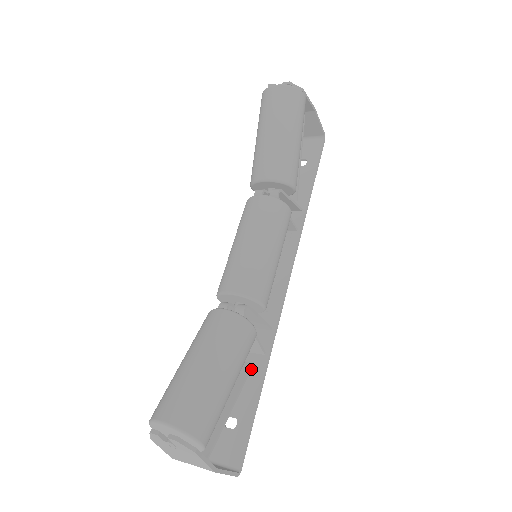
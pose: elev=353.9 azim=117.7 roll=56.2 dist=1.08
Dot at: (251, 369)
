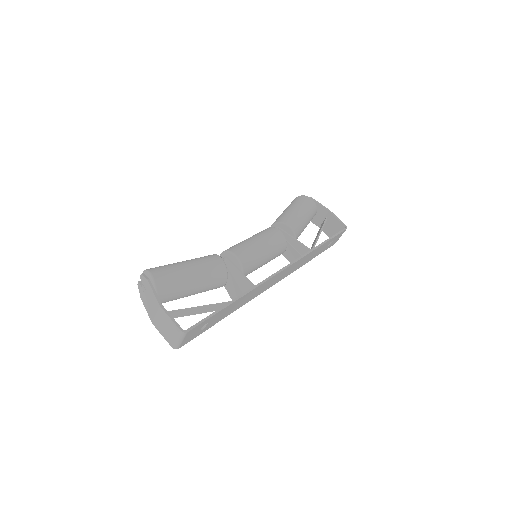
Dot at: occluded
